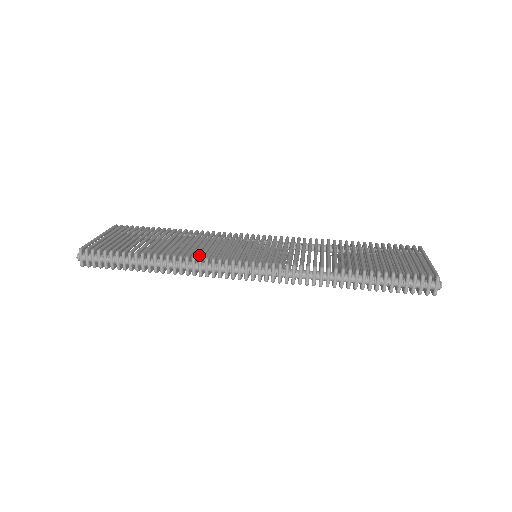
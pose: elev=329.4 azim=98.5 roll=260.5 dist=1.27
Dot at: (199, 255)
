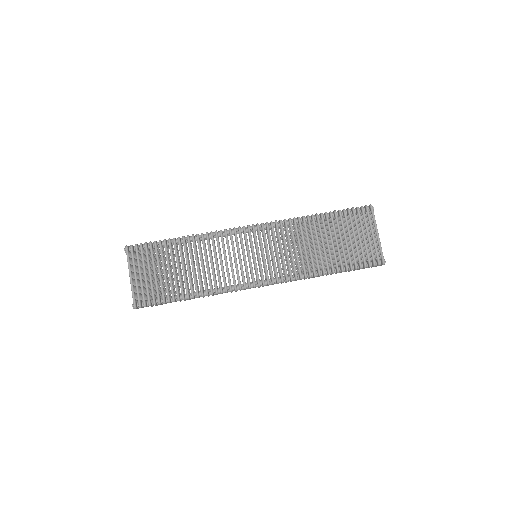
Dot at: (219, 278)
